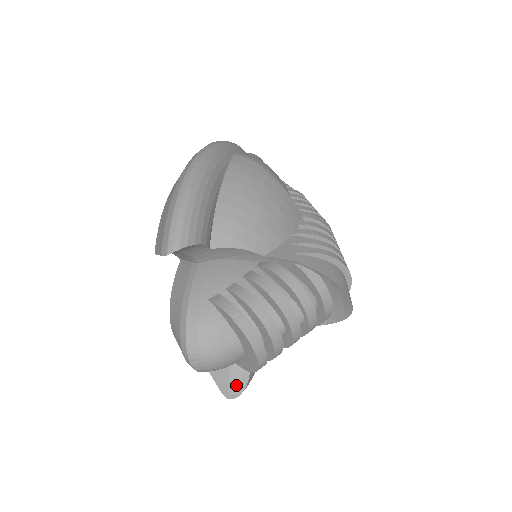
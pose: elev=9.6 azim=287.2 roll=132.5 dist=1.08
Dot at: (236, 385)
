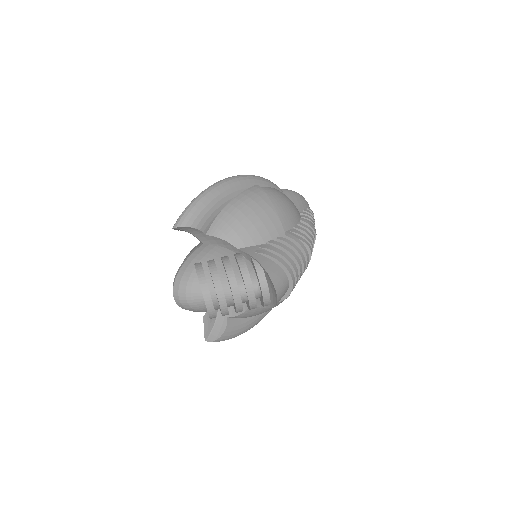
Dot at: (214, 334)
